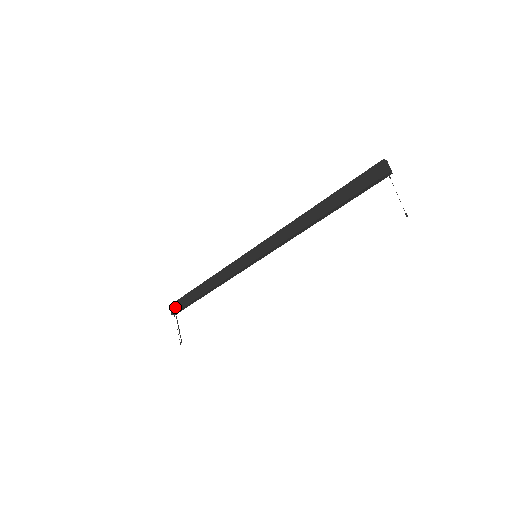
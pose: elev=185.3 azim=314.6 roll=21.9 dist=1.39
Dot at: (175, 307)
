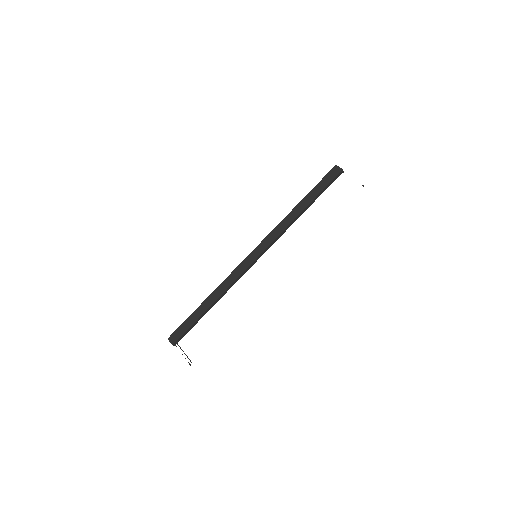
Dot at: (176, 336)
